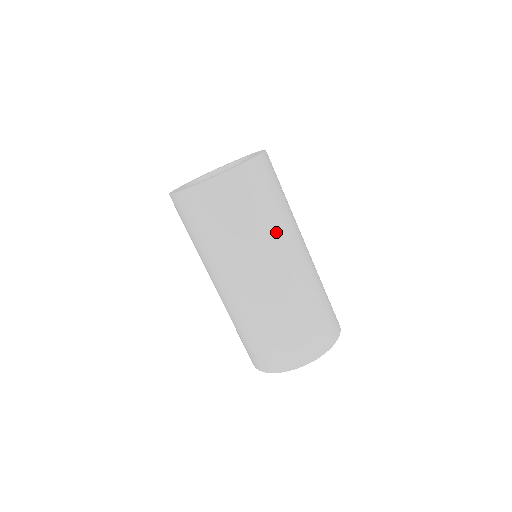
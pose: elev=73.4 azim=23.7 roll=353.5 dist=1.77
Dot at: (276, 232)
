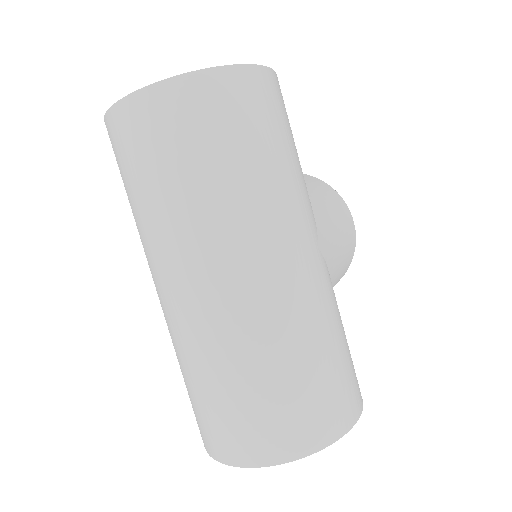
Dot at: (229, 213)
